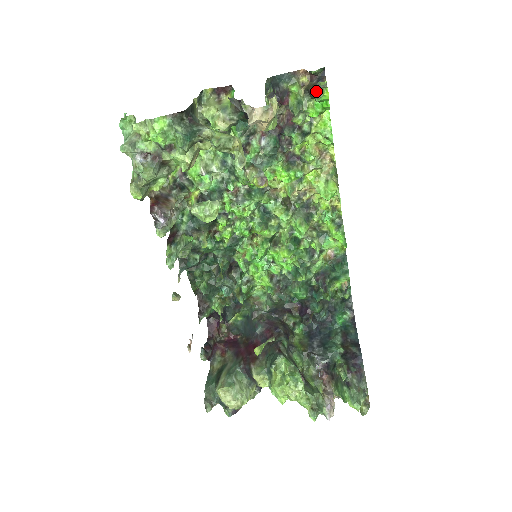
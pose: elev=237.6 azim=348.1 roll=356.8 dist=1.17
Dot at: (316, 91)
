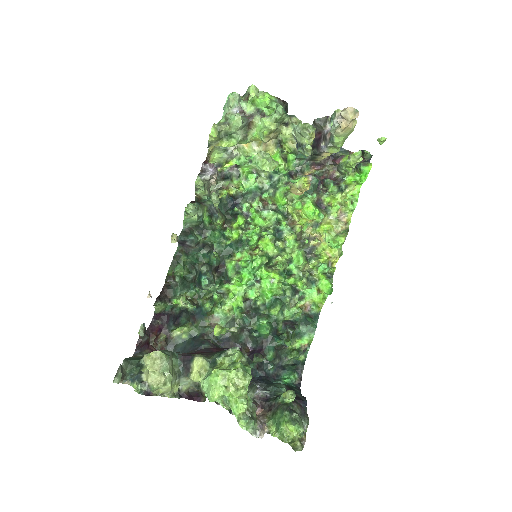
Dot at: (363, 162)
